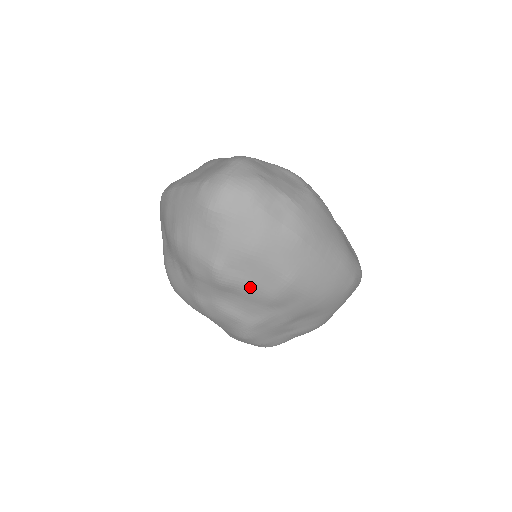
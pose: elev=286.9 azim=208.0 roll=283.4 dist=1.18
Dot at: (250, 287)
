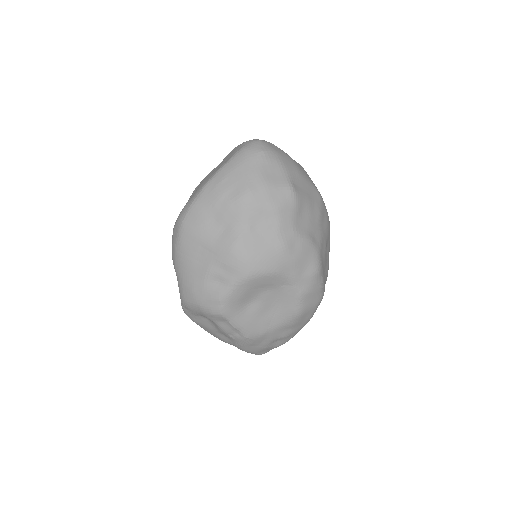
Dot at: (309, 201)
